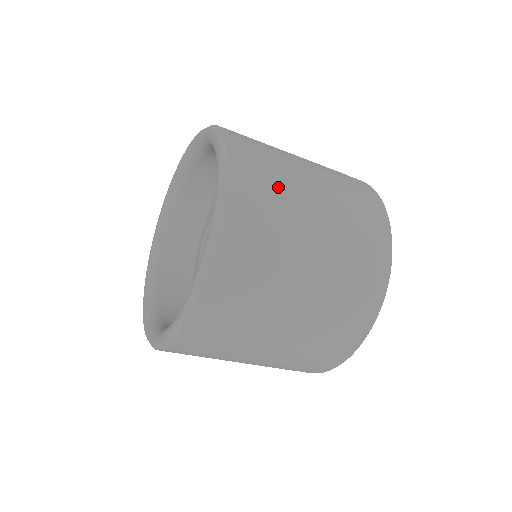
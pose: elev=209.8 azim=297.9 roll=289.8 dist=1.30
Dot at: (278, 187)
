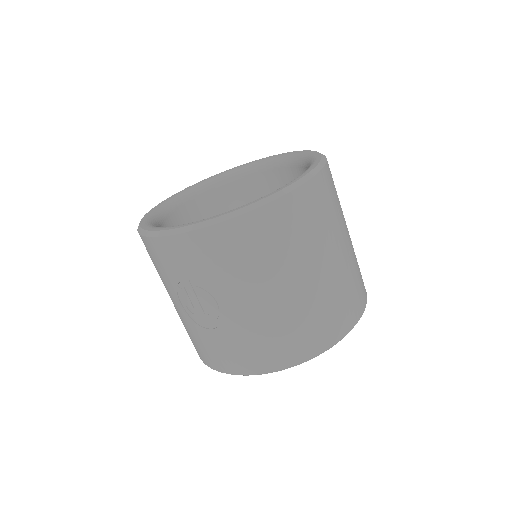
Dot at: occluded
